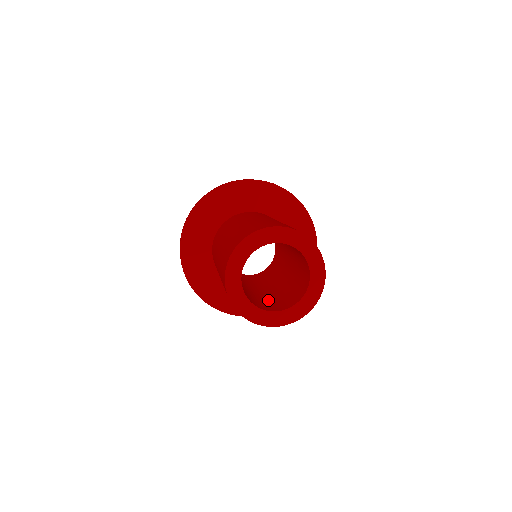
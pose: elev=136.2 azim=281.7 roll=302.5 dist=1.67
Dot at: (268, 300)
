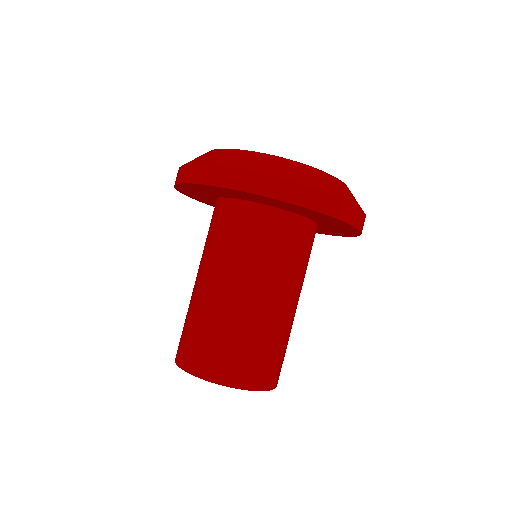
Dot at: occluded
